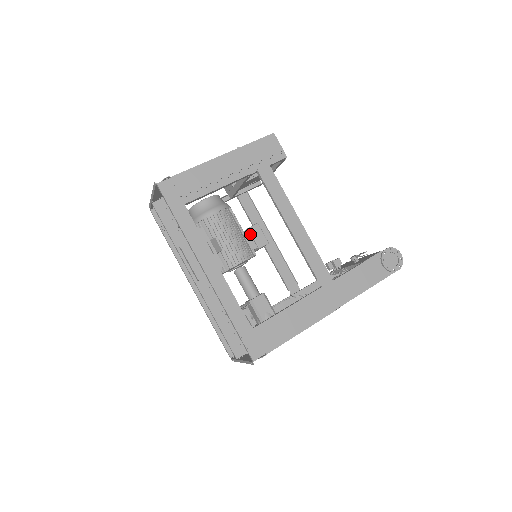
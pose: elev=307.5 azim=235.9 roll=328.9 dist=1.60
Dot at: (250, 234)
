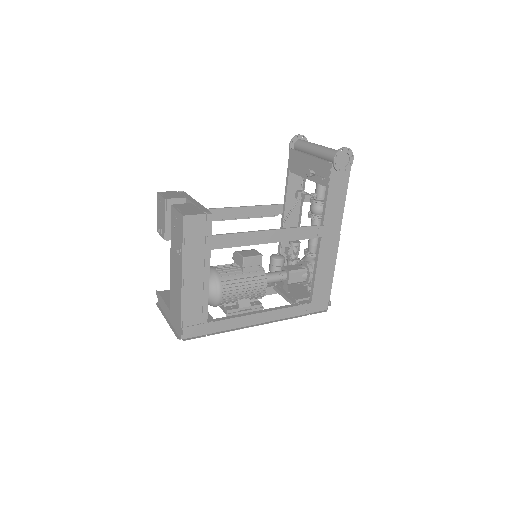
Dot at: (247, 267)
